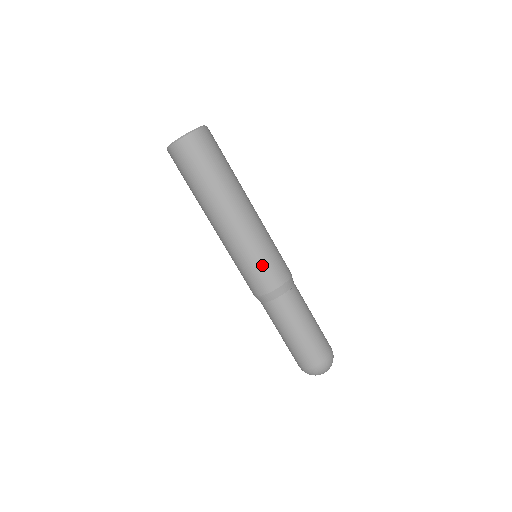
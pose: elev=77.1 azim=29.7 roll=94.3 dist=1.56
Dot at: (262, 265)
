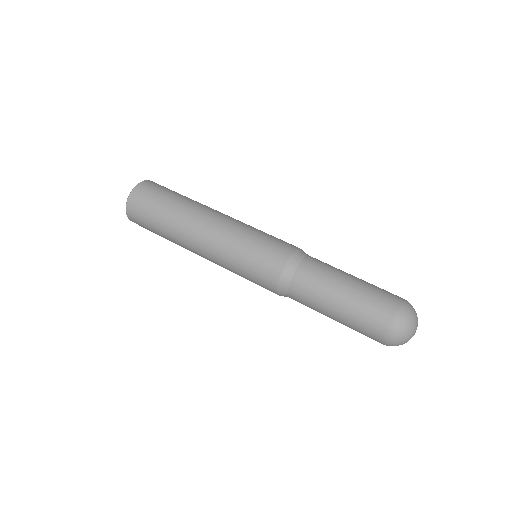
Dot at: (272, 236)
